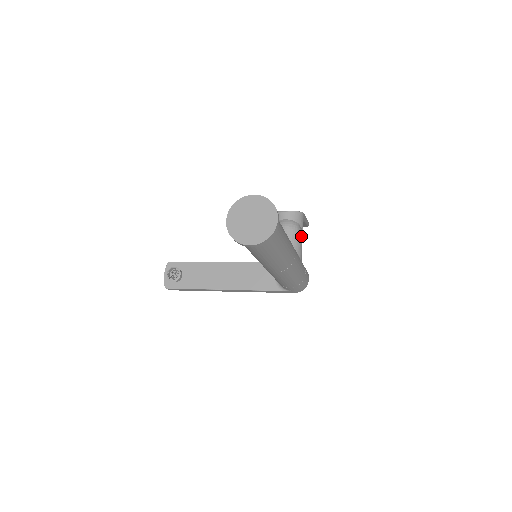
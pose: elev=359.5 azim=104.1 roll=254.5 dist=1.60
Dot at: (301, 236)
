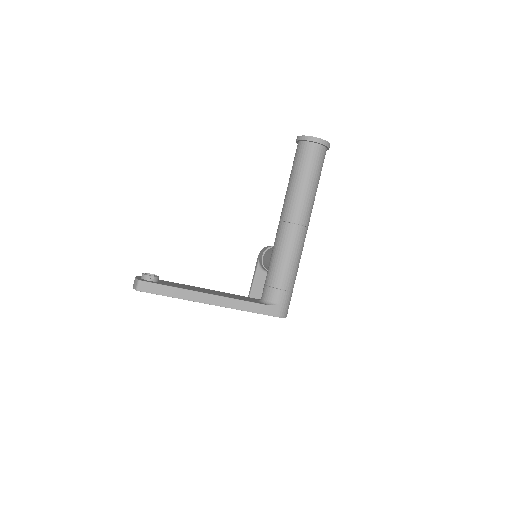
Dot at: occluded
